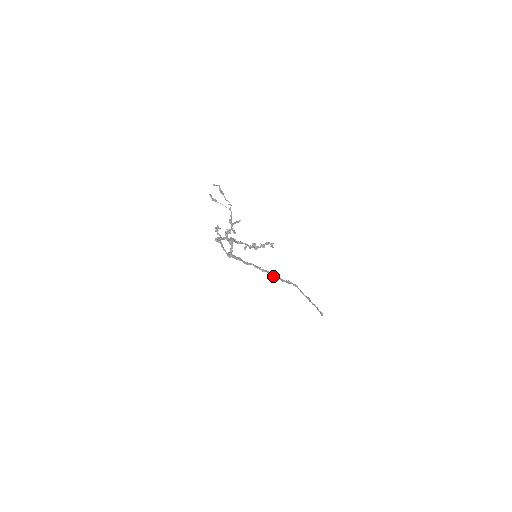
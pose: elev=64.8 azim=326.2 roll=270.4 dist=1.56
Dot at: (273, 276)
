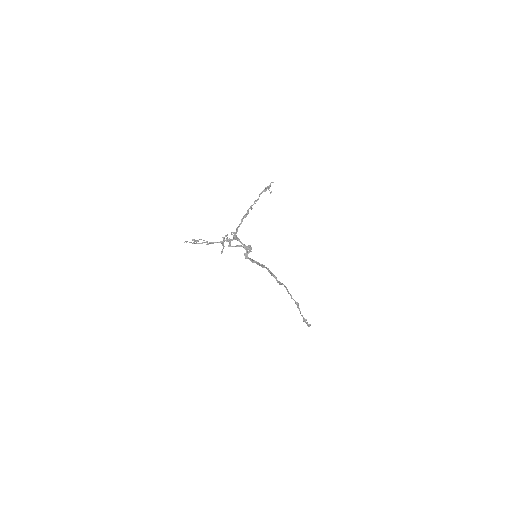
Dot at: (273, 276)
